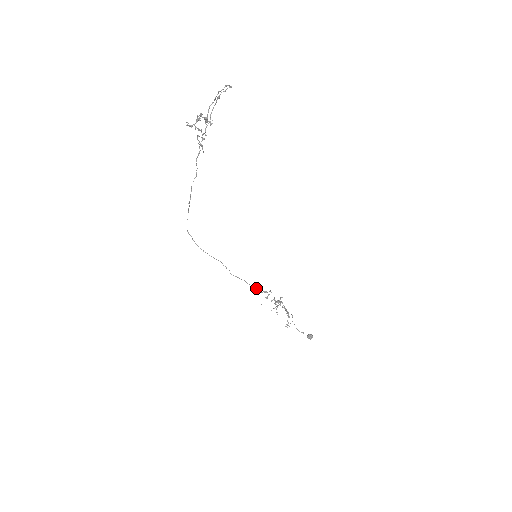
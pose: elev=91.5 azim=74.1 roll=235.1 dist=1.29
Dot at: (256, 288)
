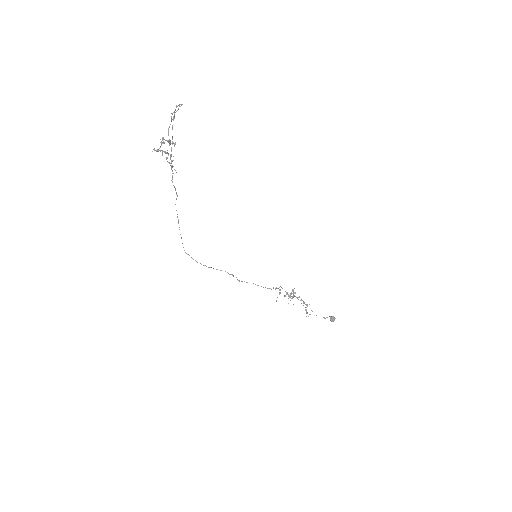
Dot at: occluded
